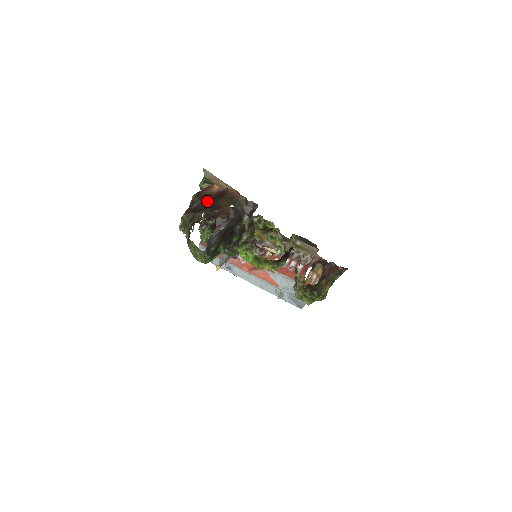
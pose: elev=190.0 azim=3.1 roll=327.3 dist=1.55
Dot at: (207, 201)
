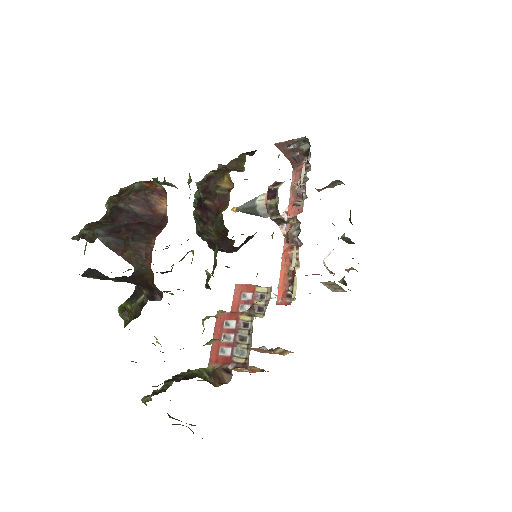
Dot at: (135, 216)
